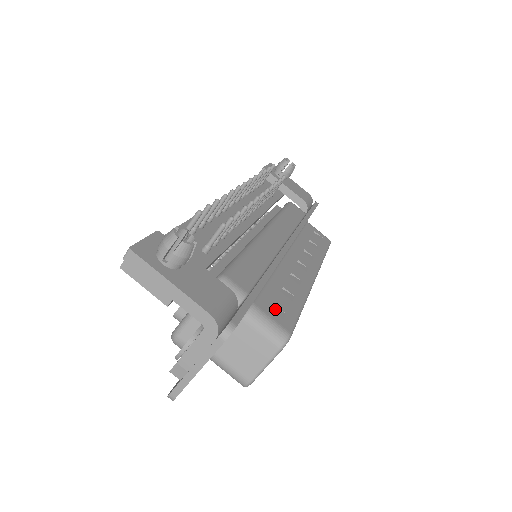
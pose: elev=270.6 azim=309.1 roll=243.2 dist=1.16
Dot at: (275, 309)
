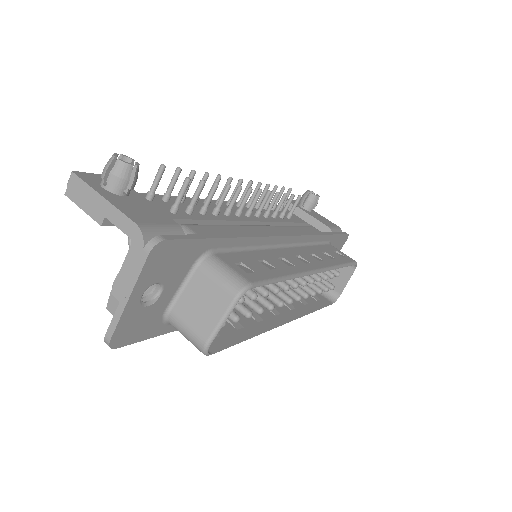
Dot at: (242, 267)
